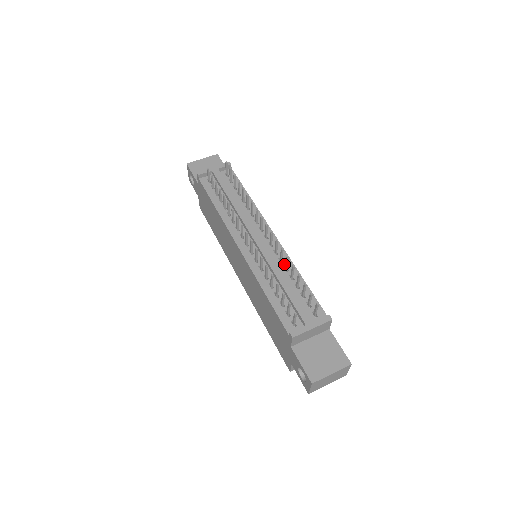
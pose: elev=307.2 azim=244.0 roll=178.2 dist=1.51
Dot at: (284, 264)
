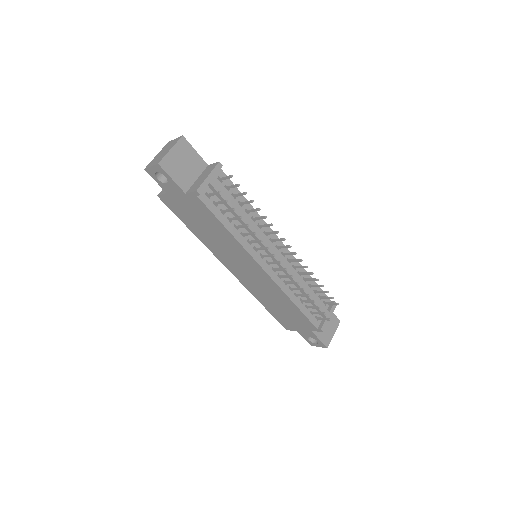
Dot at: (297, 270)
